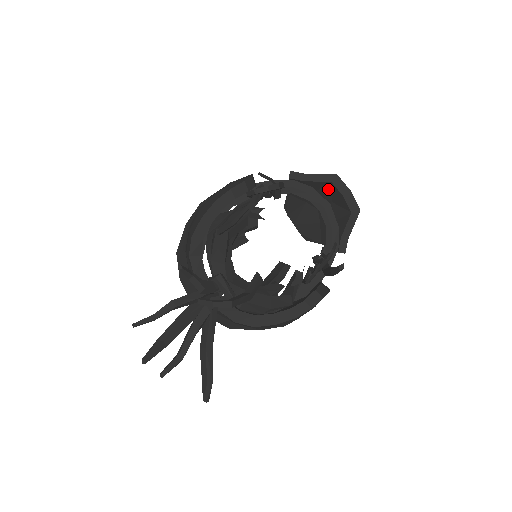
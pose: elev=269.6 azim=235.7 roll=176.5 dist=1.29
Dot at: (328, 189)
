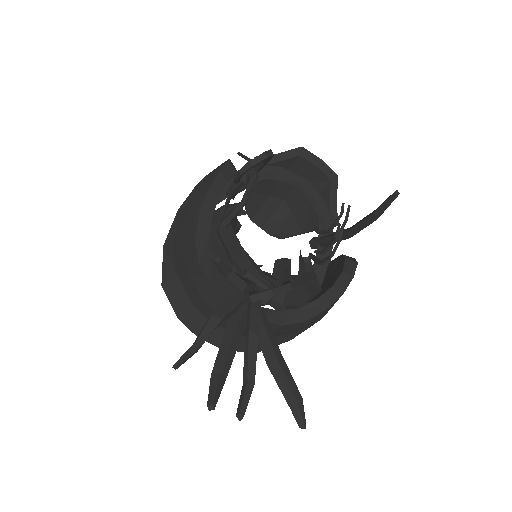
Dot at: (297, 166)
